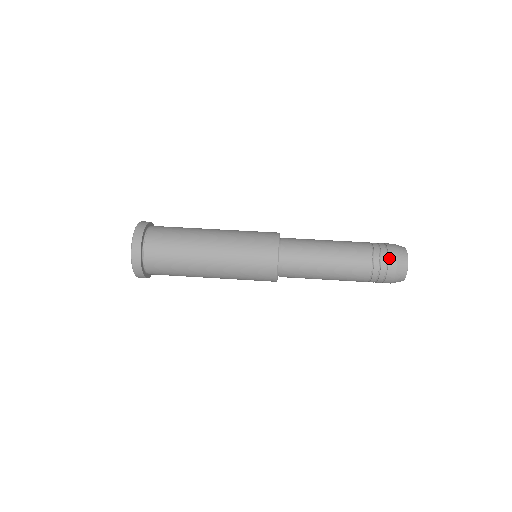
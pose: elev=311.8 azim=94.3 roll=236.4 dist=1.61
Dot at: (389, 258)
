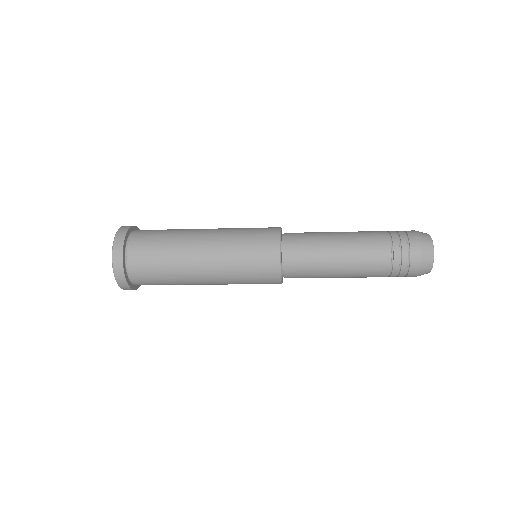
Dot at: occluded
